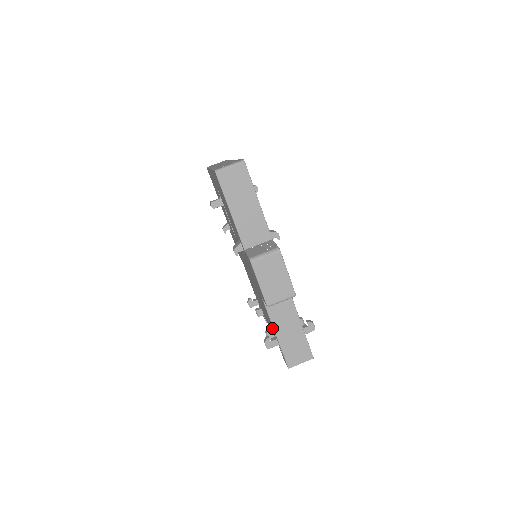
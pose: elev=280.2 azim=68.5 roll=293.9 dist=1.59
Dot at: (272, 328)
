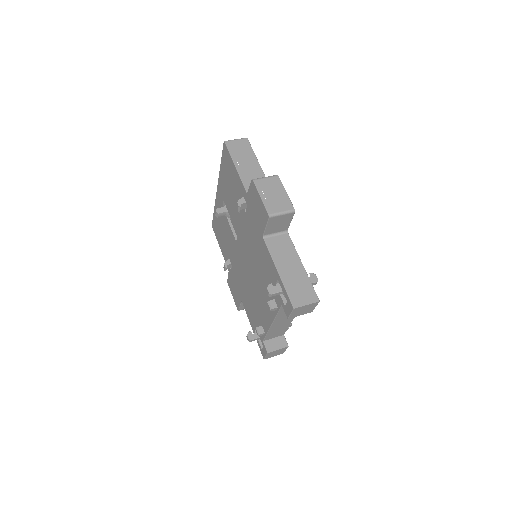
Dot at: (274, 280)
